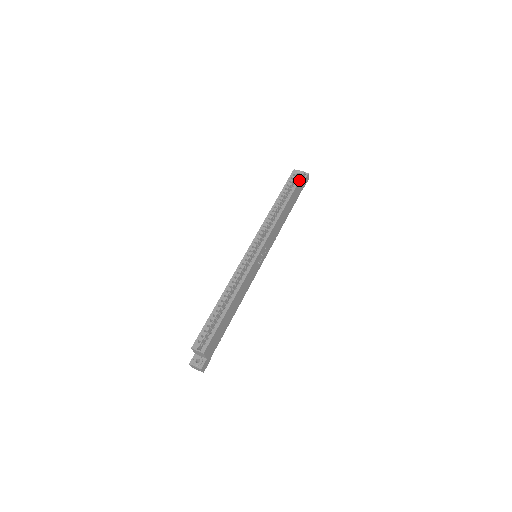
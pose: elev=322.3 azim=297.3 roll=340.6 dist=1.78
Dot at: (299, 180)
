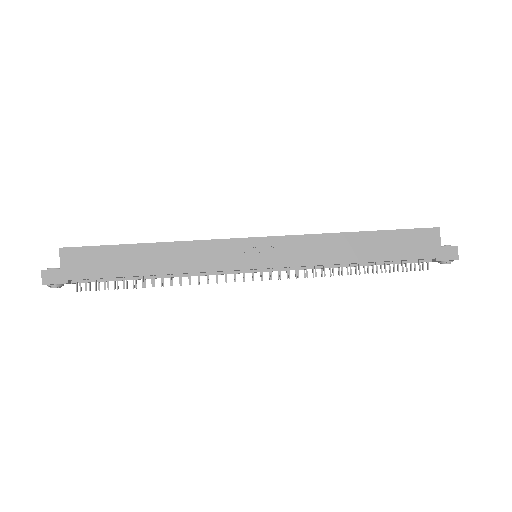
Dot at: (417, 228)
